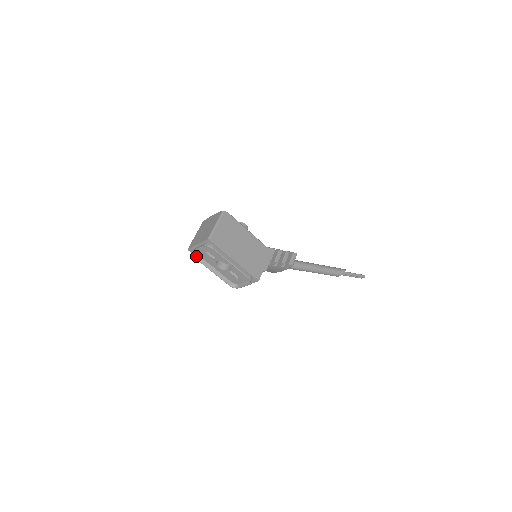
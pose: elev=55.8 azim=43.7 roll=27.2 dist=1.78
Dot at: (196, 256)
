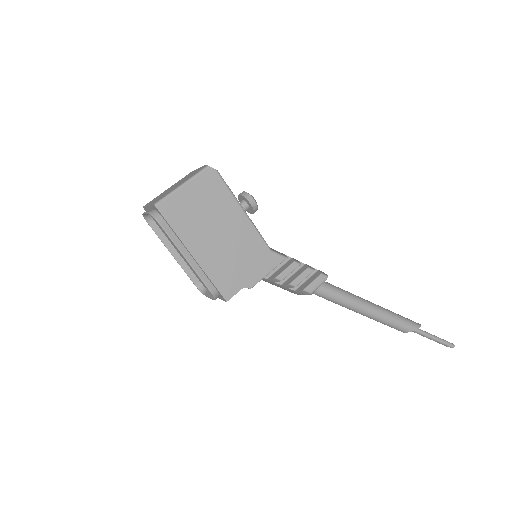
Dot at: (152, 222)
